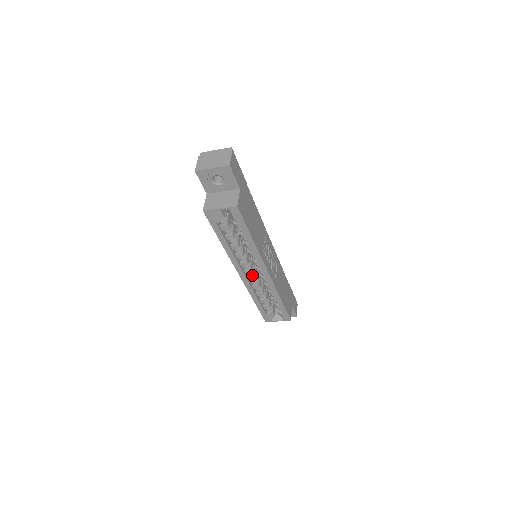
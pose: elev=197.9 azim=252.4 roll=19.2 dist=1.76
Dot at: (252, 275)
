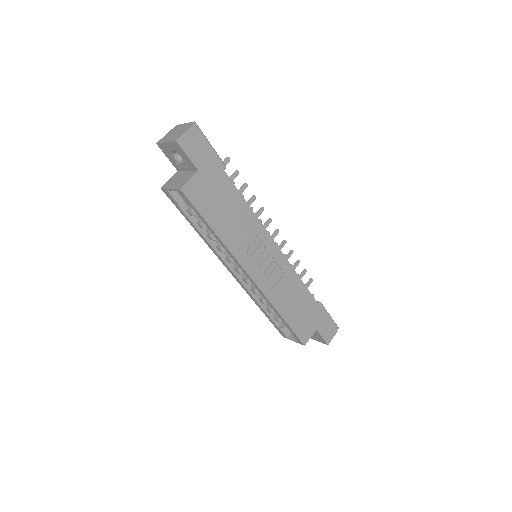
Dot at: occluded
